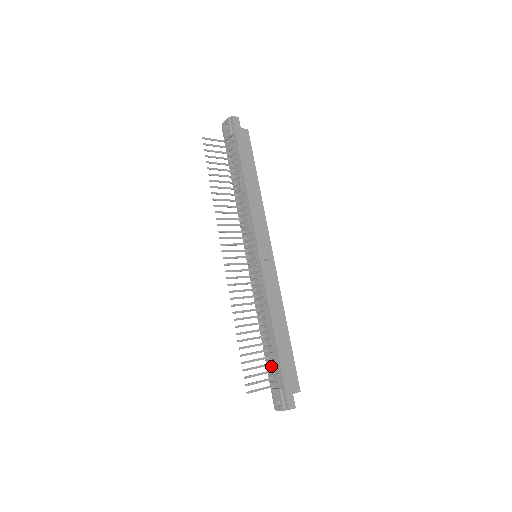
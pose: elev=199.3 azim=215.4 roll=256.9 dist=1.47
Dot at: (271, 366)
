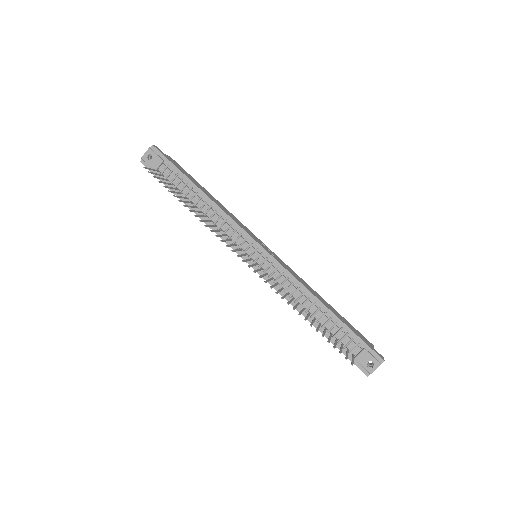
Dot at: (339, 339)
